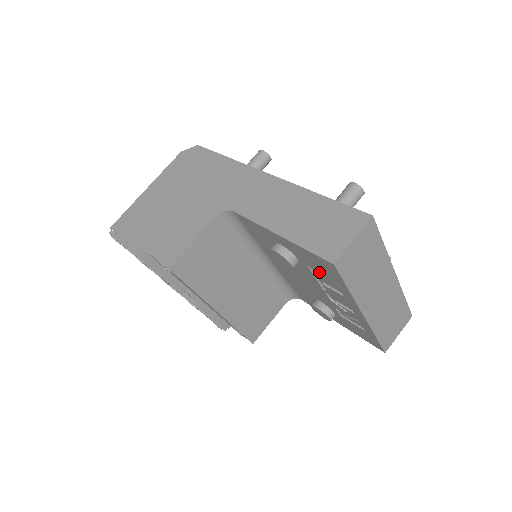
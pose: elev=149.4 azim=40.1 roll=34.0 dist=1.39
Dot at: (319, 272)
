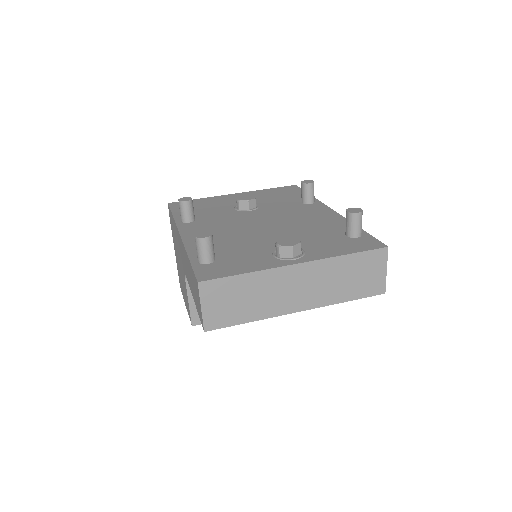
Dot at: occluded
